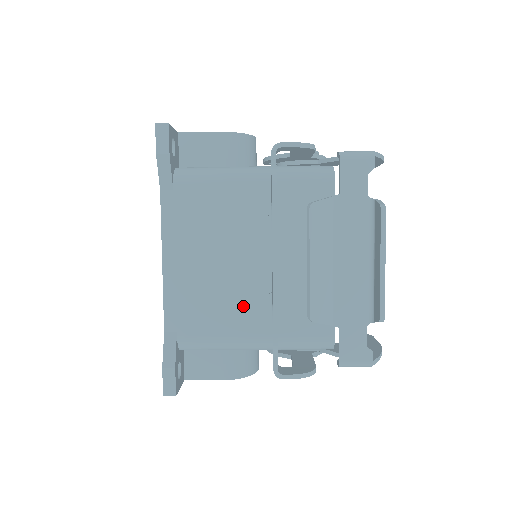
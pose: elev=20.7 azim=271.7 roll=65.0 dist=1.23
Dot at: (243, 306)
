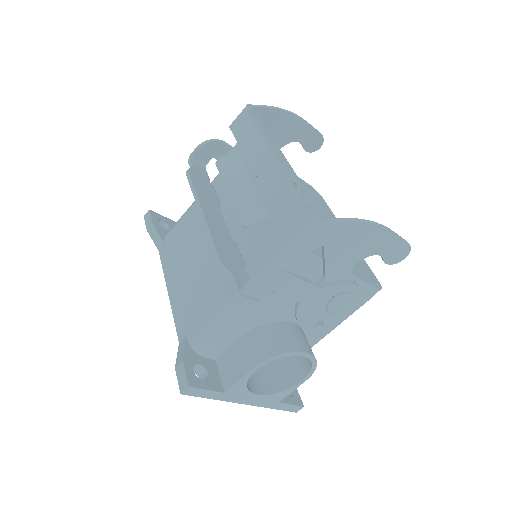
Dot at: (221, 276)
